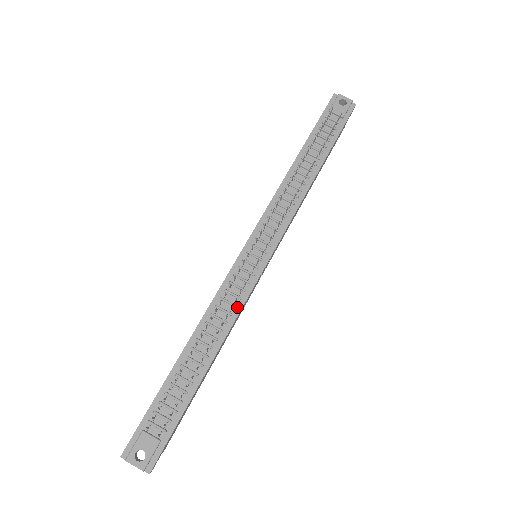
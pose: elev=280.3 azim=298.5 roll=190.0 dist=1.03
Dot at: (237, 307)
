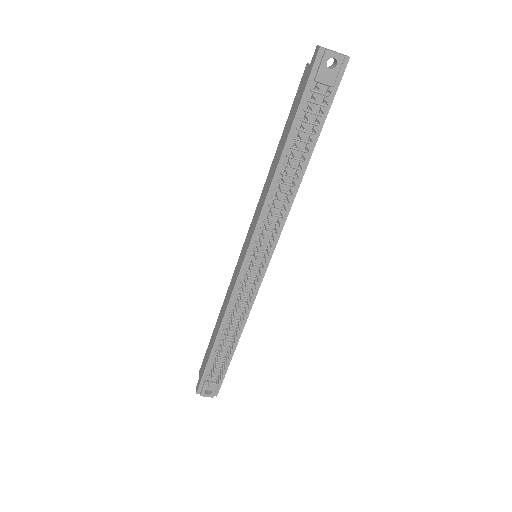
Dot at: (249, 304)
